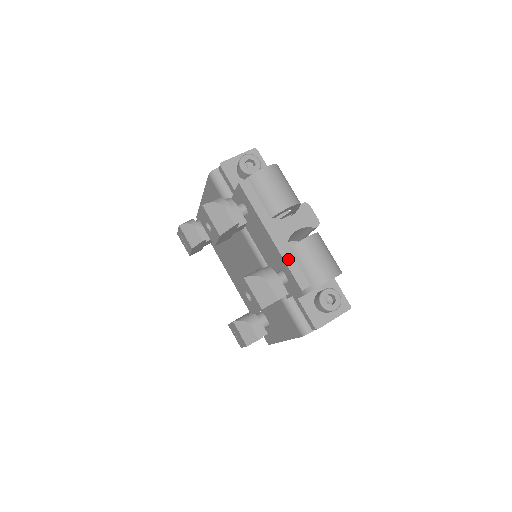
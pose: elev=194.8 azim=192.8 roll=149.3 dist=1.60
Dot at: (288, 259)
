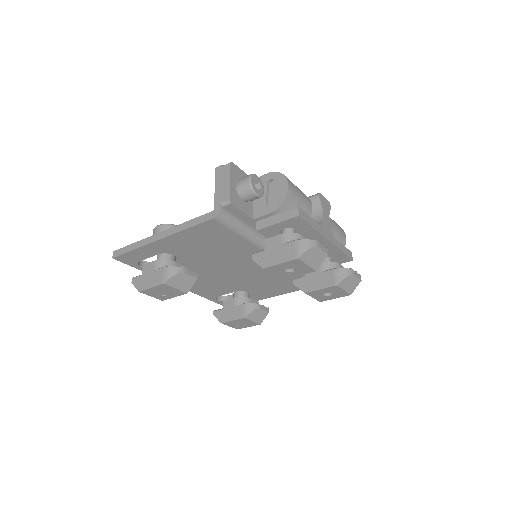
Dot at: (340, 247)
